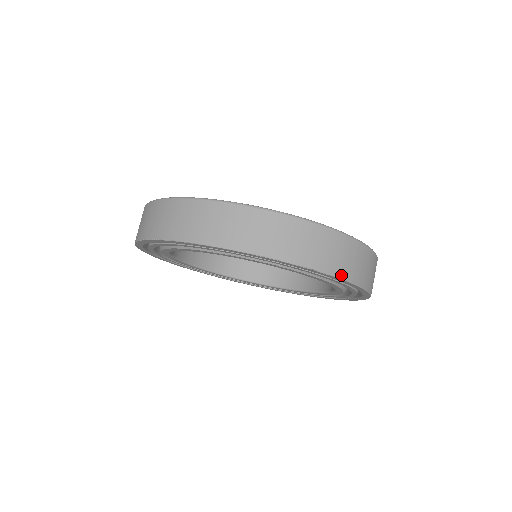
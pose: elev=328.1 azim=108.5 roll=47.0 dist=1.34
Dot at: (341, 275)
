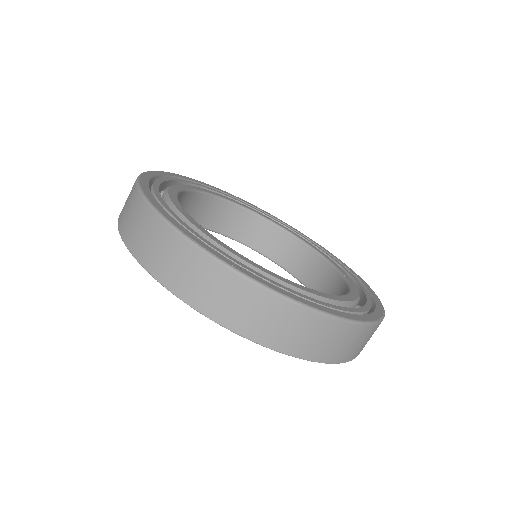
Dot at: (338, 360)
